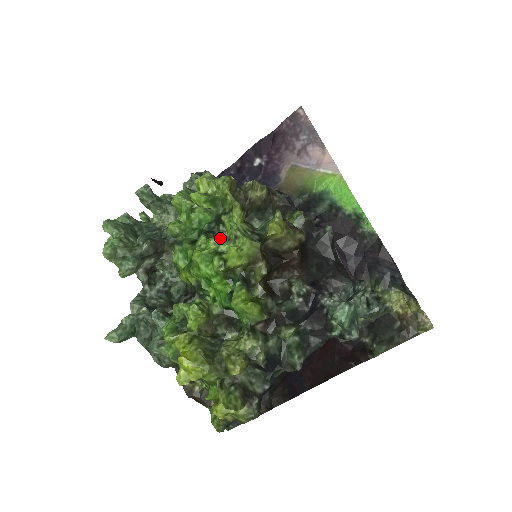
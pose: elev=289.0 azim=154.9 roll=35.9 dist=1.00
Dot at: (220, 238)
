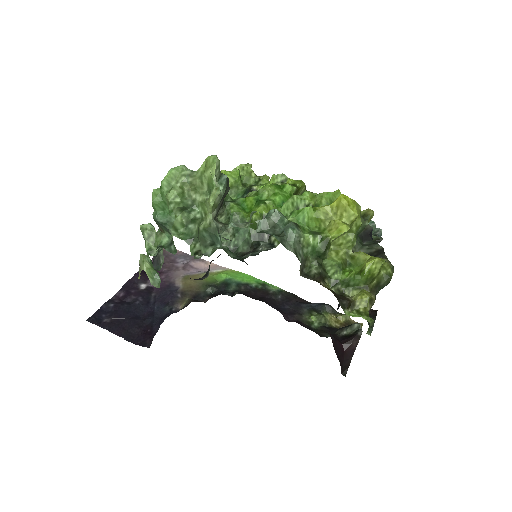
Dot at: occluded
